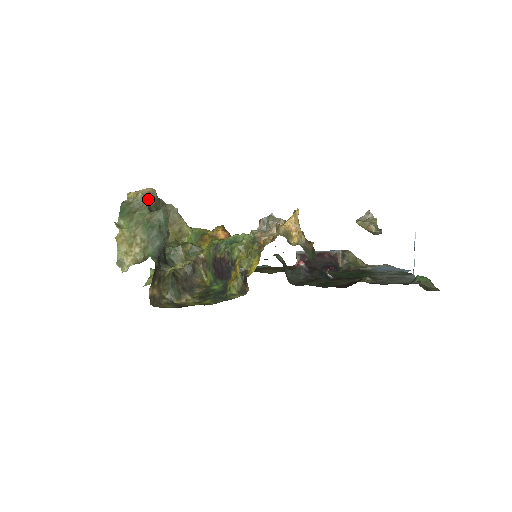
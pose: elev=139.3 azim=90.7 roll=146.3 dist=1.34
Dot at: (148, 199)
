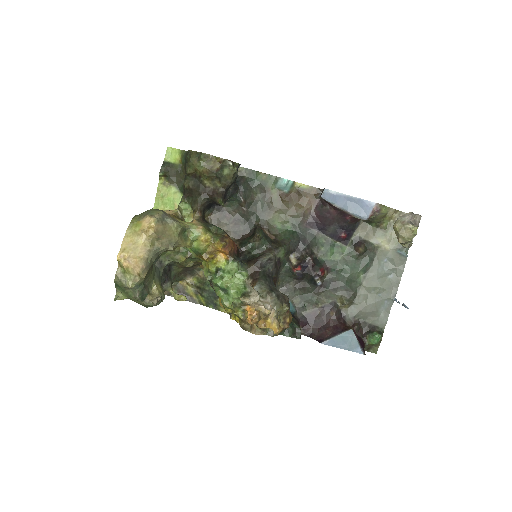
Dot at: (139, 282)
